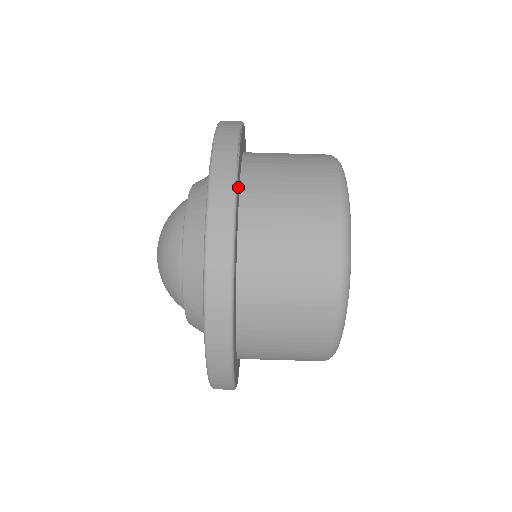
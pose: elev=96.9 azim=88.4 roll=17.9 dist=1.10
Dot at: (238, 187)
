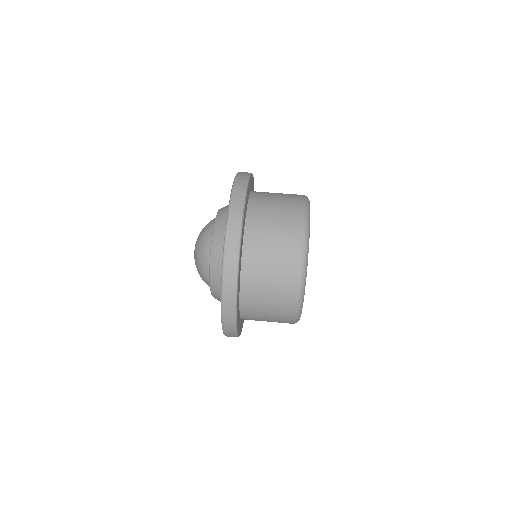
Dot at: (242, 237)
